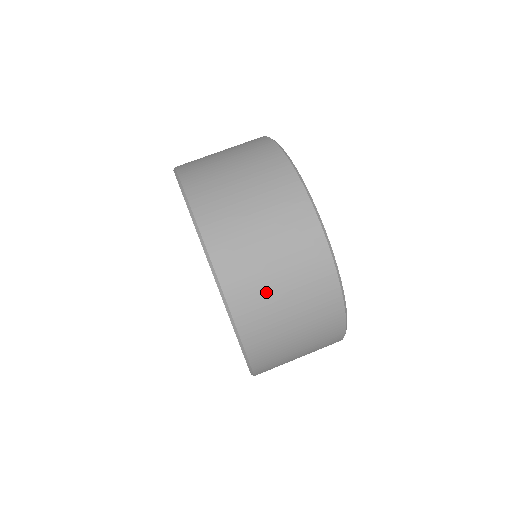
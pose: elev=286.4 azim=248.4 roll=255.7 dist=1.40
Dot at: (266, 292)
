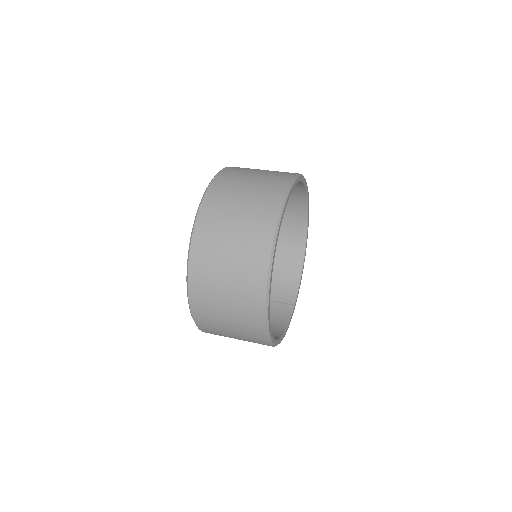
Dot at: (225, 213)
